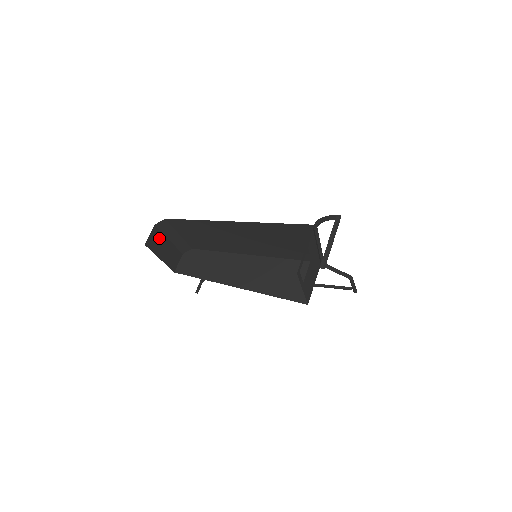
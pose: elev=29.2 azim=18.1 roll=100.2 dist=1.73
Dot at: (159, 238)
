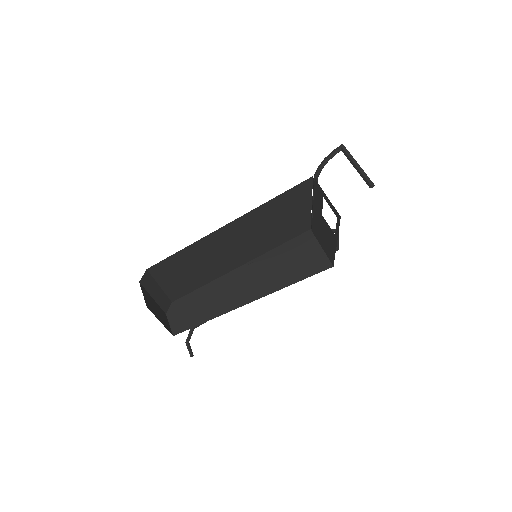
Dot at: (148, 298)
